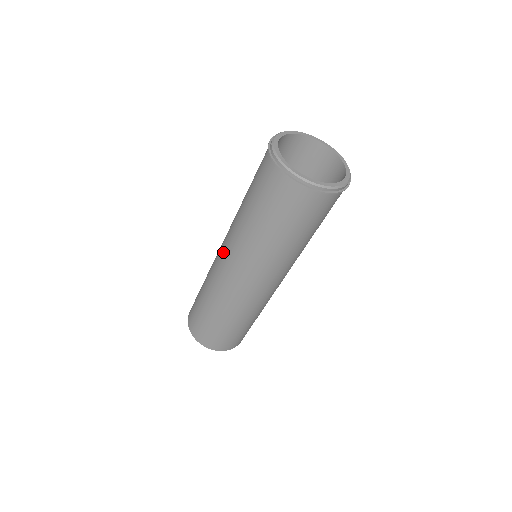
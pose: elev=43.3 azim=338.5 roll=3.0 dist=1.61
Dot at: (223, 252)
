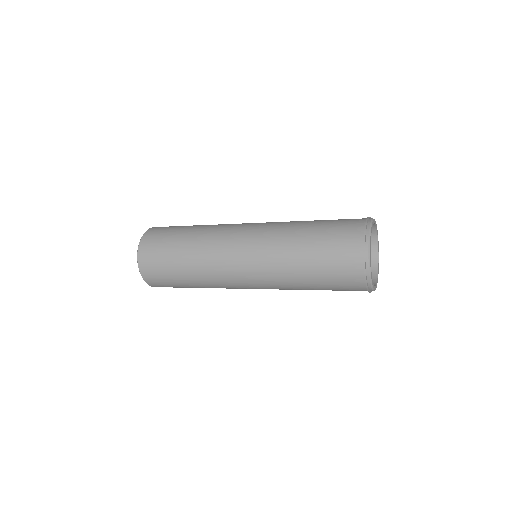
Dot at: (249, 230)
